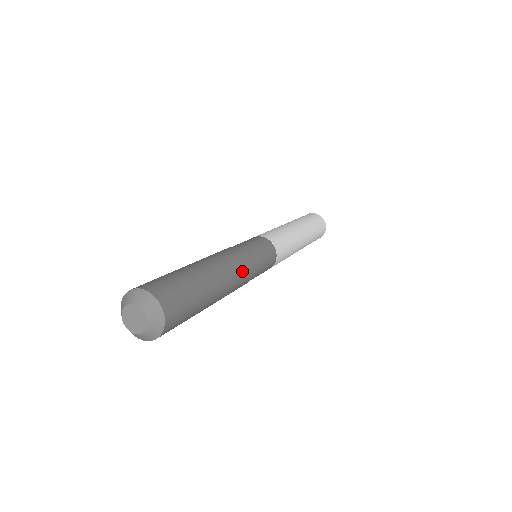
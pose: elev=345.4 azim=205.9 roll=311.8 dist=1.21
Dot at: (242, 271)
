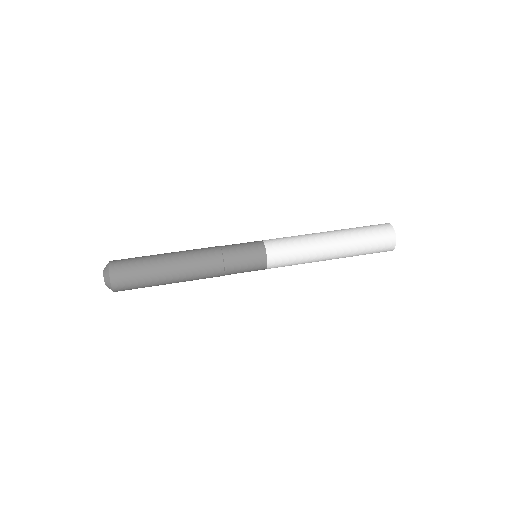
Dot at: (206, 271)
